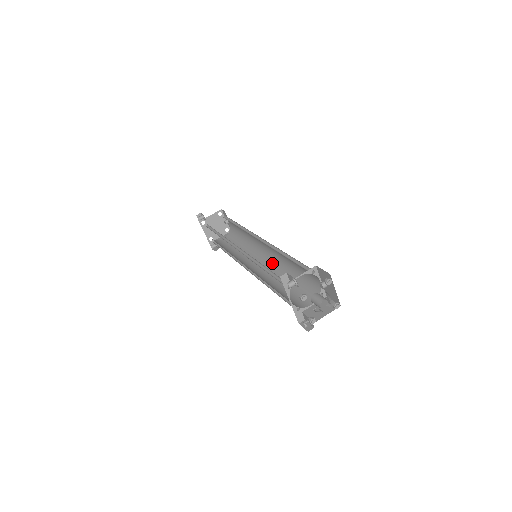
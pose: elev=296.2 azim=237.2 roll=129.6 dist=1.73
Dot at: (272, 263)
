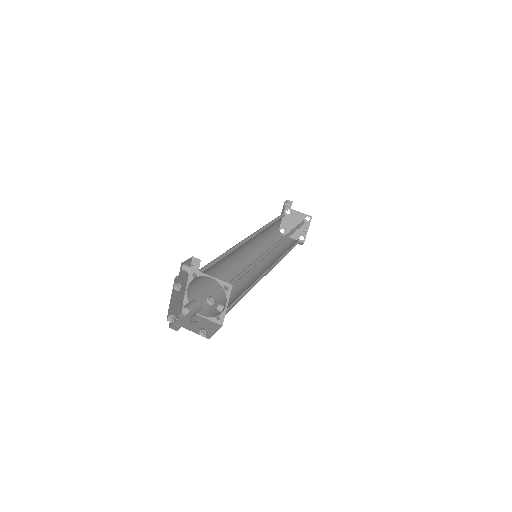
Dot at: (259, 275)
